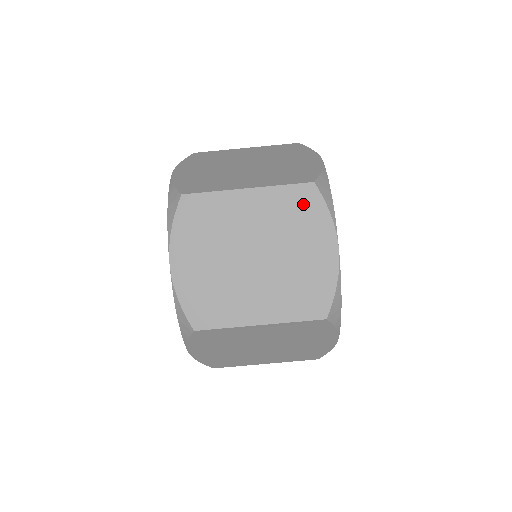
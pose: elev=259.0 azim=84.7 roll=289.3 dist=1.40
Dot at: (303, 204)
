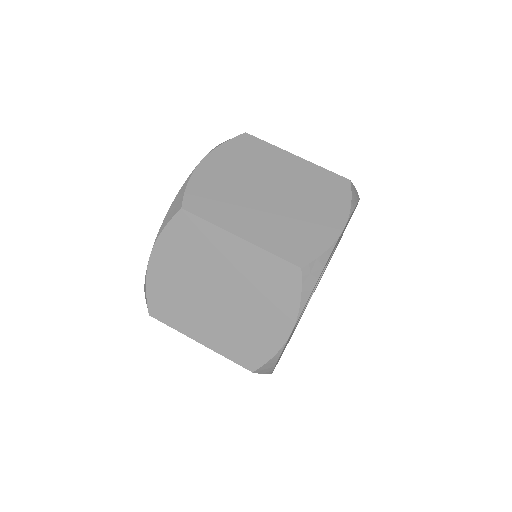
Dot at: (333, 187)
